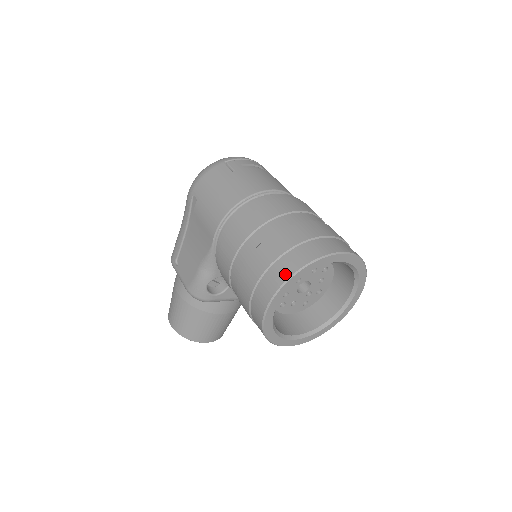
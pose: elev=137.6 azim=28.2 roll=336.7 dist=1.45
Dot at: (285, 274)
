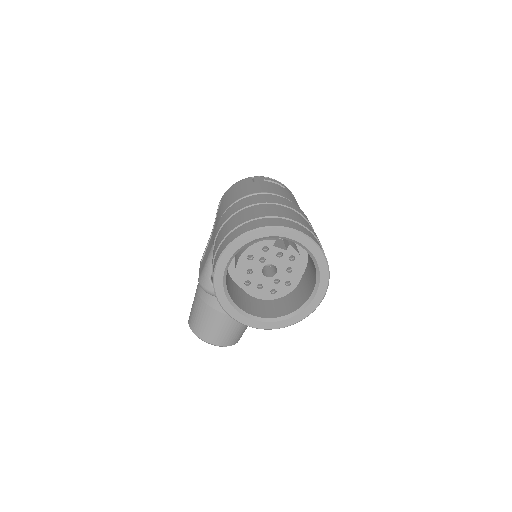
Dot at: (236, 236)
